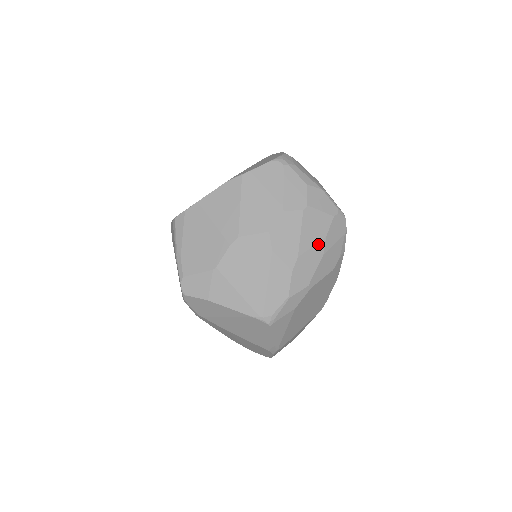
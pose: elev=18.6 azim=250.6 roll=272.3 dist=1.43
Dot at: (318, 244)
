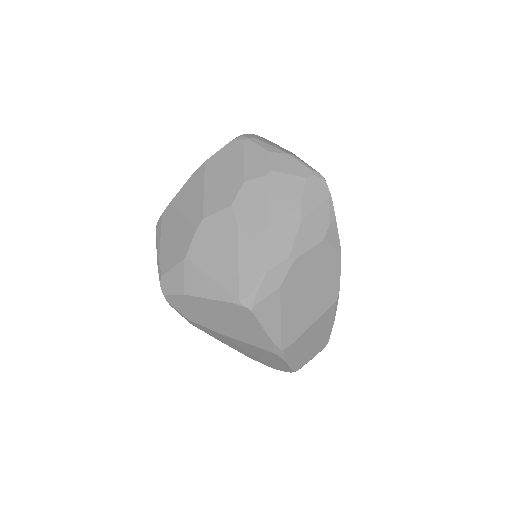
Dot at: (292, 209)
